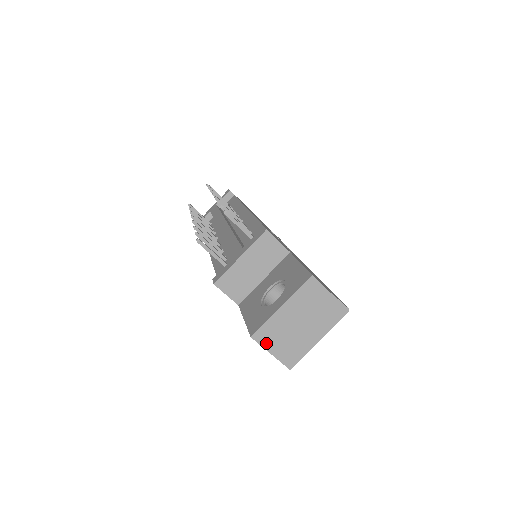
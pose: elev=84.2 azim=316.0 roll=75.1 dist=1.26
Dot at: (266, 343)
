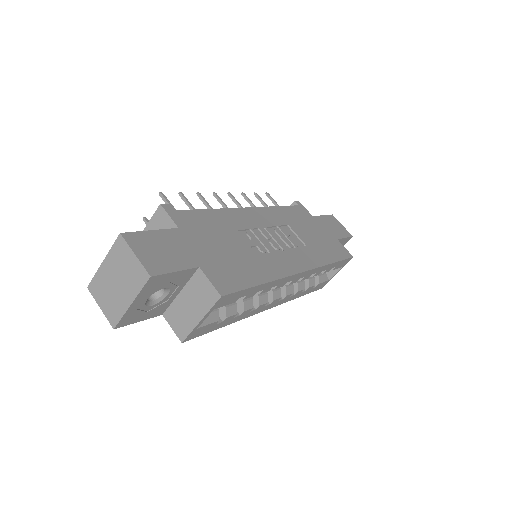
Dot at: (96, 296)
